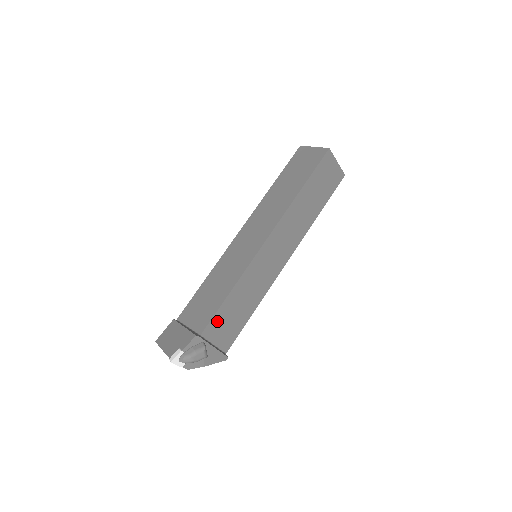
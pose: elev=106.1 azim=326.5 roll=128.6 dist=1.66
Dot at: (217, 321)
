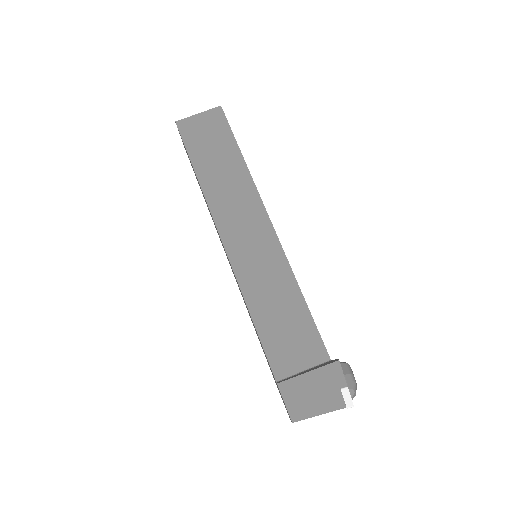
Dot at: occluded
